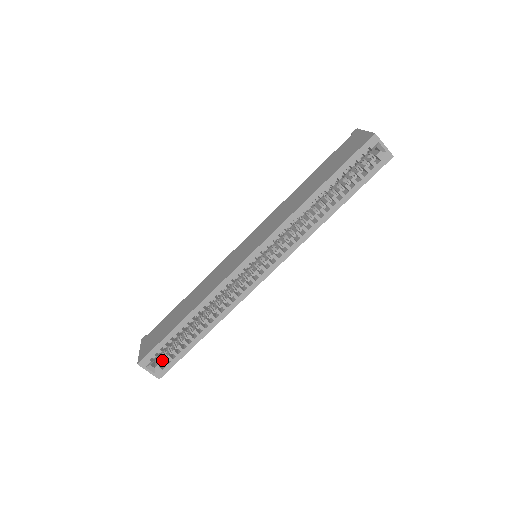
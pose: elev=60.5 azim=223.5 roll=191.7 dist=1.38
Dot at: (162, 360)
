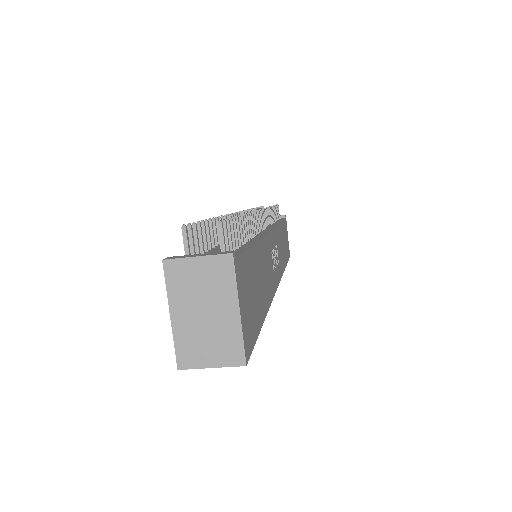
Dot at: occluded
